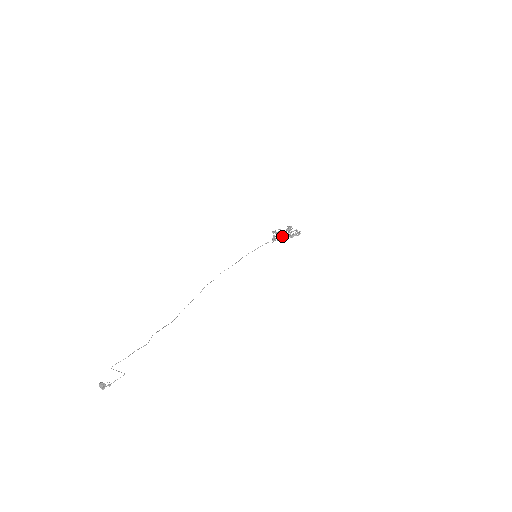
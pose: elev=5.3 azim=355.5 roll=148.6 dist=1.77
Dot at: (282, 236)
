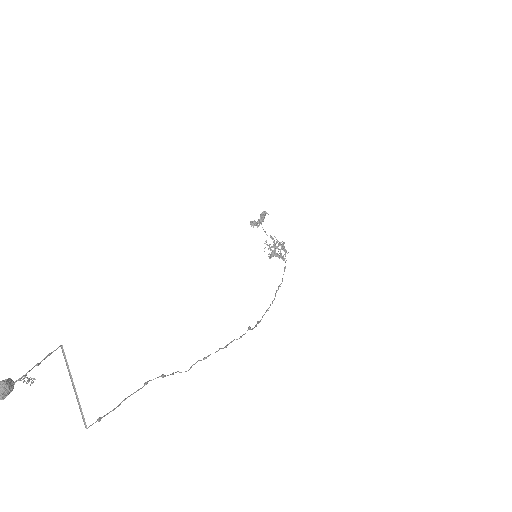
Dot at: occluded
